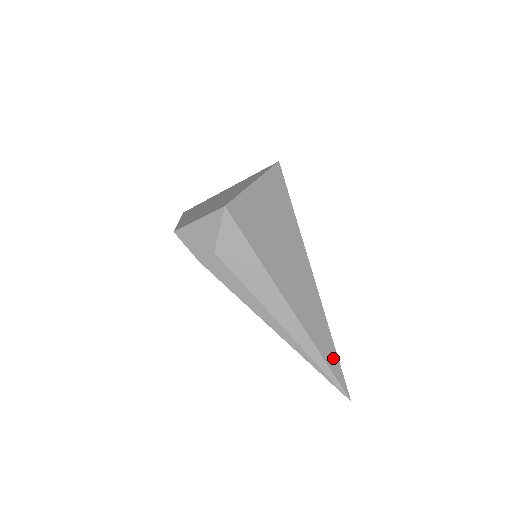
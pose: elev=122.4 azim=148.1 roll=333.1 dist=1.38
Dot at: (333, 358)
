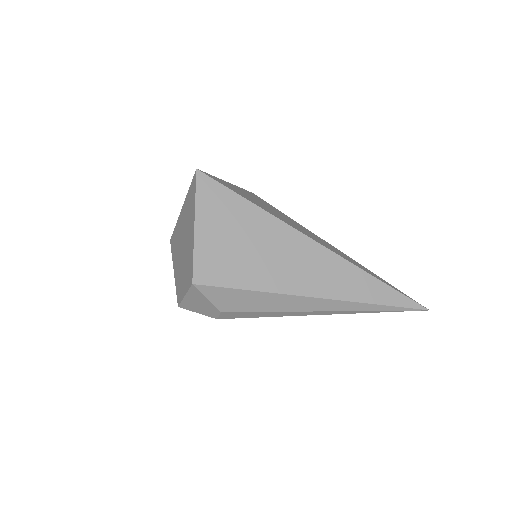
Dot at: (388, 294)
